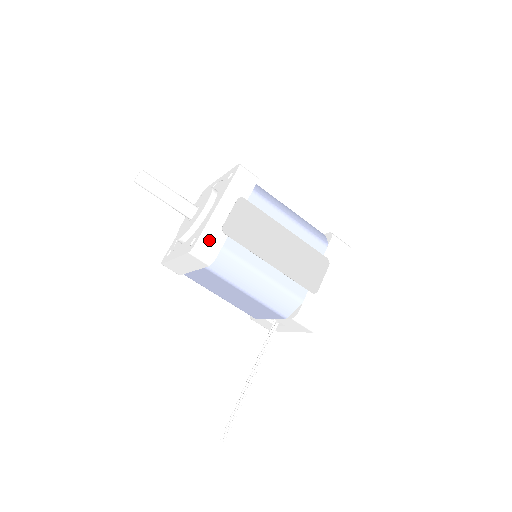
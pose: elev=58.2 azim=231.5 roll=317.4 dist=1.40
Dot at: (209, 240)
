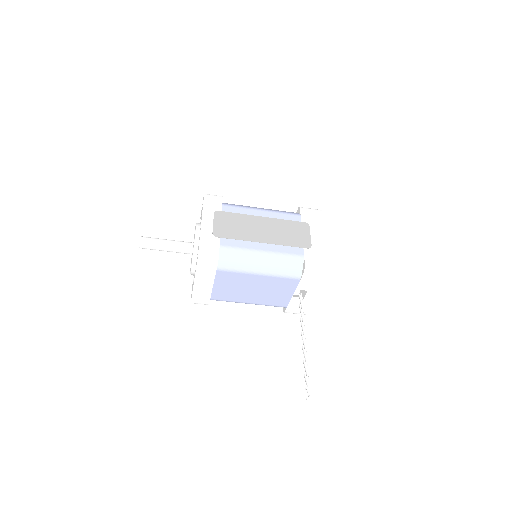
Dot at: (207, 245)
